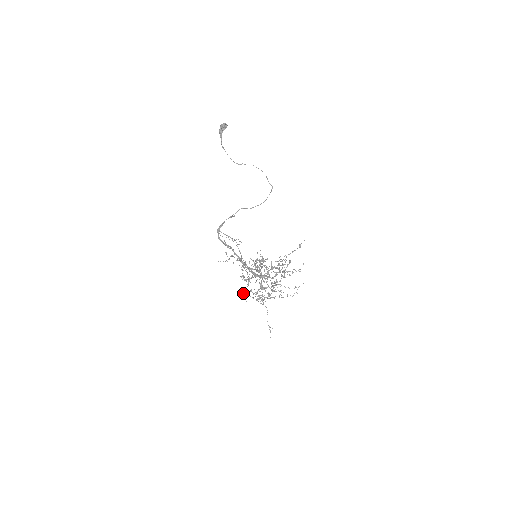
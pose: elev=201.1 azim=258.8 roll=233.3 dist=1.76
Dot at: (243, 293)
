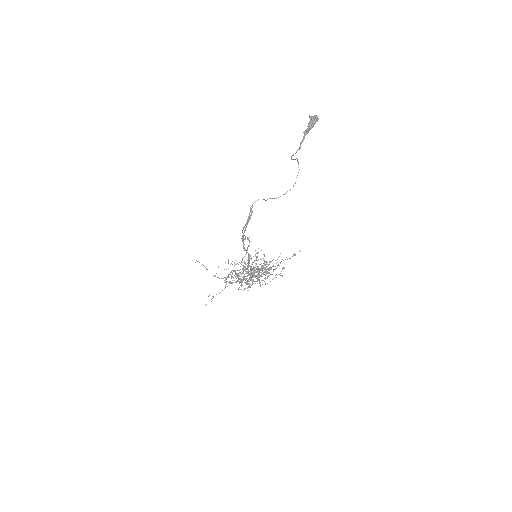
Dot at: (198, 261)
